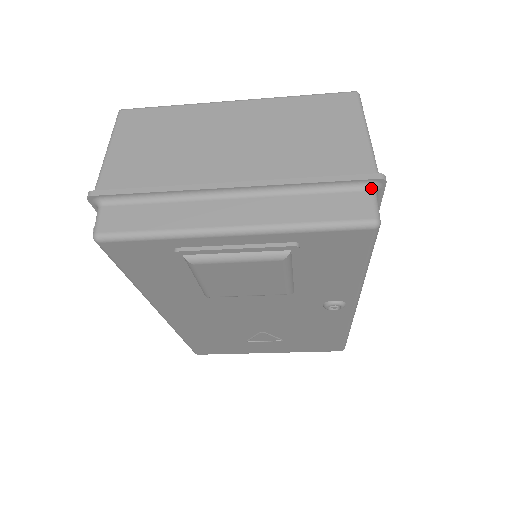
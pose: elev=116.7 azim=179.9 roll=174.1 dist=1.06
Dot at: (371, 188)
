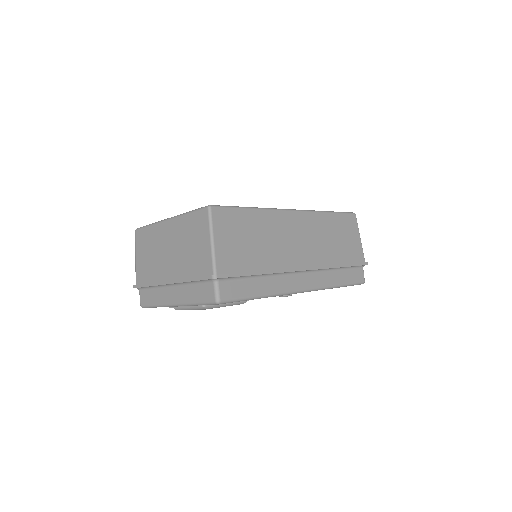
Dot at: (213, 281)
